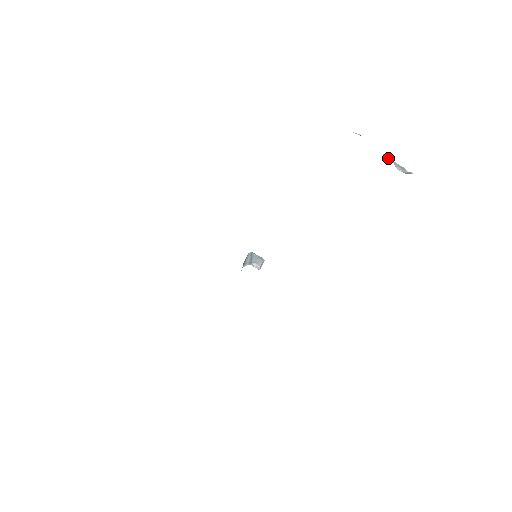
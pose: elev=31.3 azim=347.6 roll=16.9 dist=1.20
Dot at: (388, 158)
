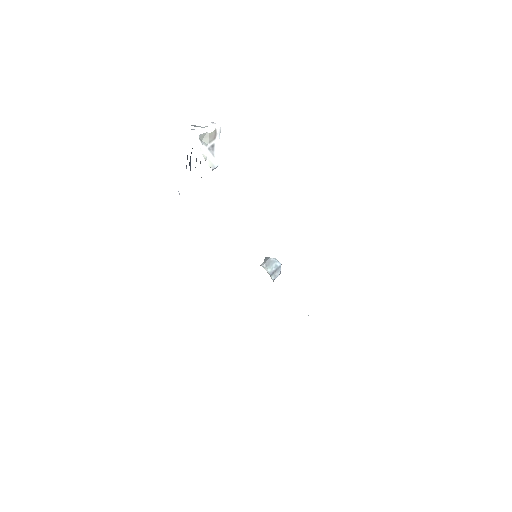
Dot at: occluded
